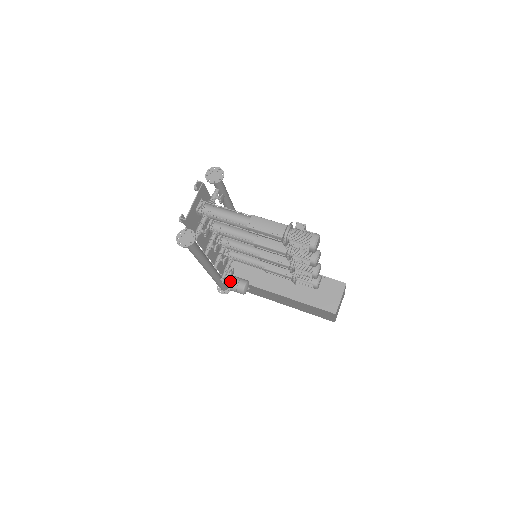
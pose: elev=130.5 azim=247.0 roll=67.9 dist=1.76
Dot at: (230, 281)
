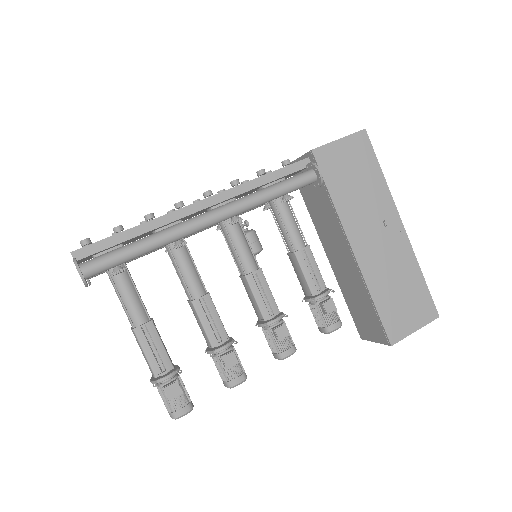
Dot at: occluded
